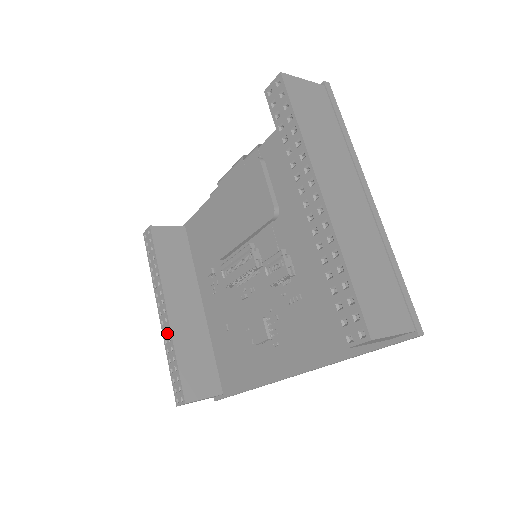
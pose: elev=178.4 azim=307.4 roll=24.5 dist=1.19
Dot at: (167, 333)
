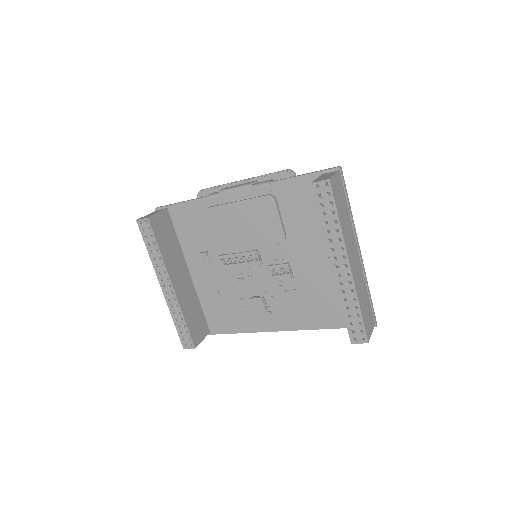
Dot at: (173, 302)
